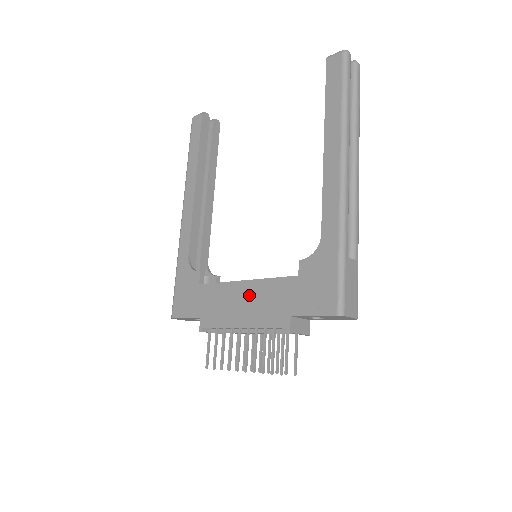
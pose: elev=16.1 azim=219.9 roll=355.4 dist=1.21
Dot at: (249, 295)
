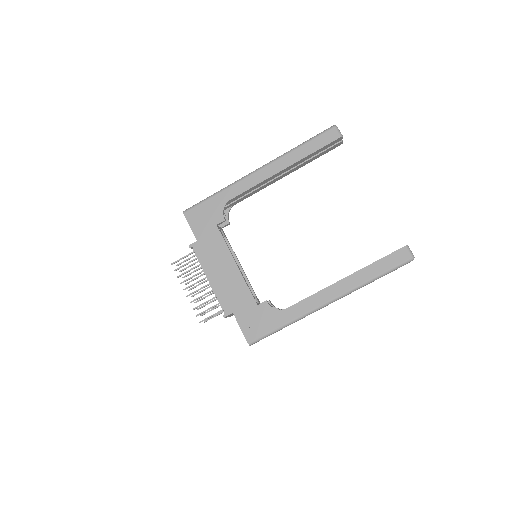
Dot at: (230, 274)
